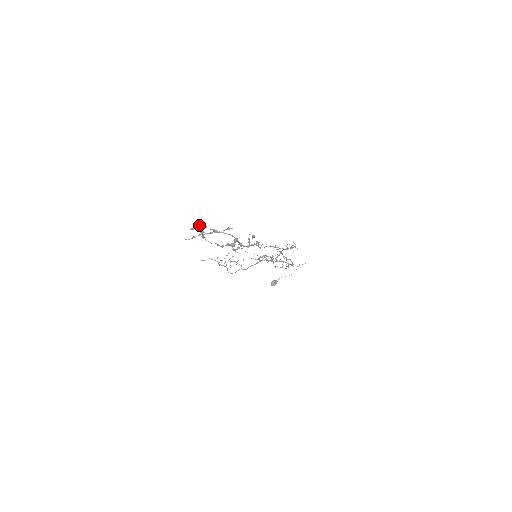
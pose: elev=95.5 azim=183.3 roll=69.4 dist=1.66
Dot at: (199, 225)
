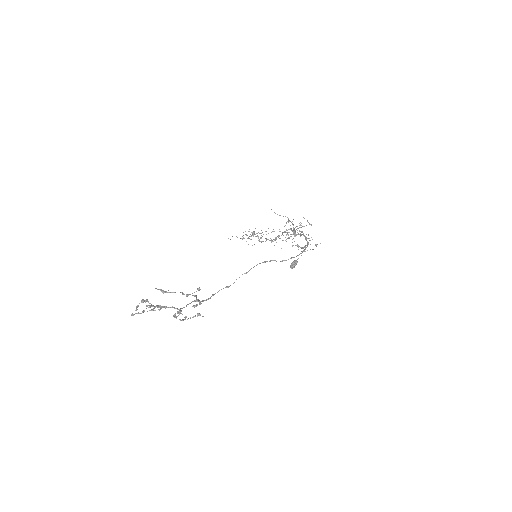
Dot at: (143, 302)
